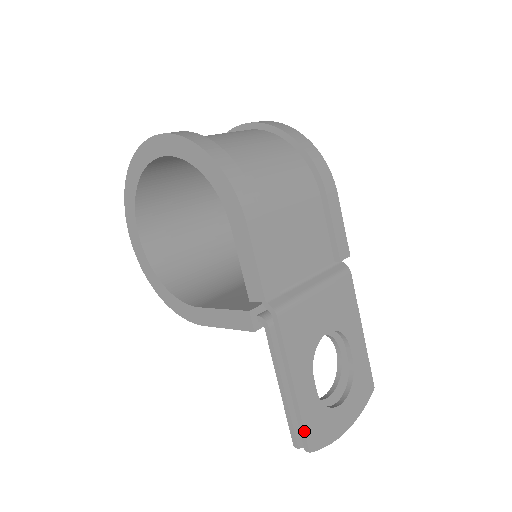
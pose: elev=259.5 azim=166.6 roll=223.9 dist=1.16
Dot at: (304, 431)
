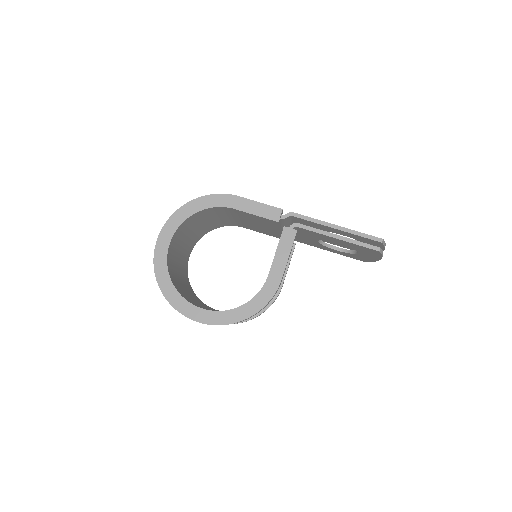
Dot at: (368, 235)
